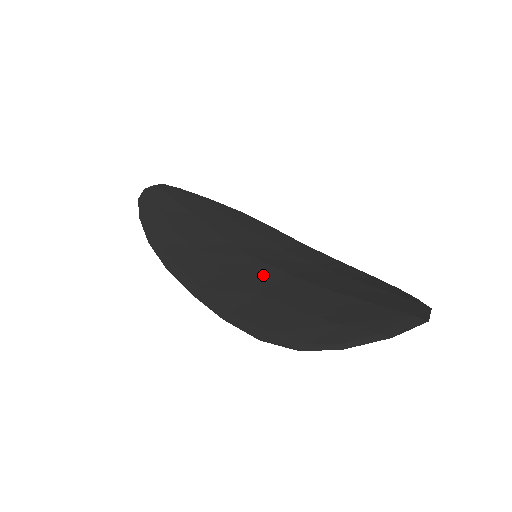
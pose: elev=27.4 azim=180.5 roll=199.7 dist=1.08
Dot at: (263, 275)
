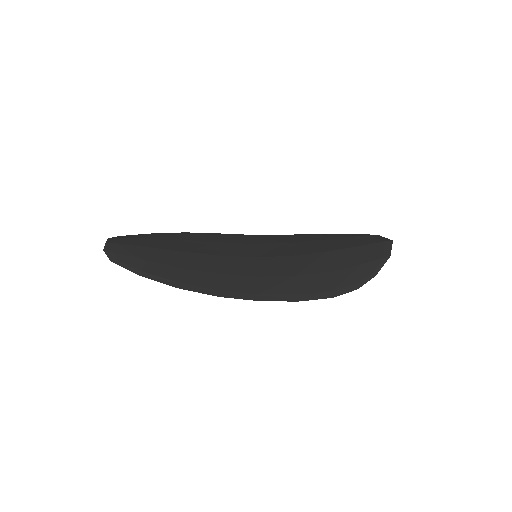
Dot at: (279, 265)
